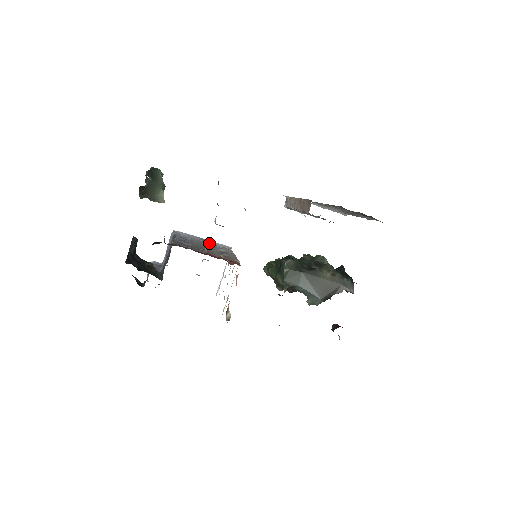
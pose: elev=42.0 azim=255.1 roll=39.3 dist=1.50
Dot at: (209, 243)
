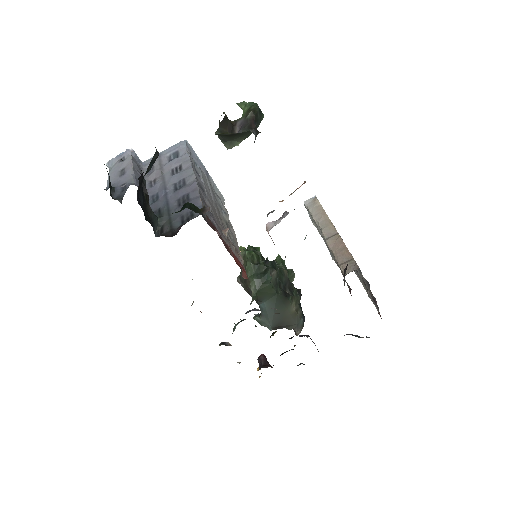
Dot at: (212, 187)
